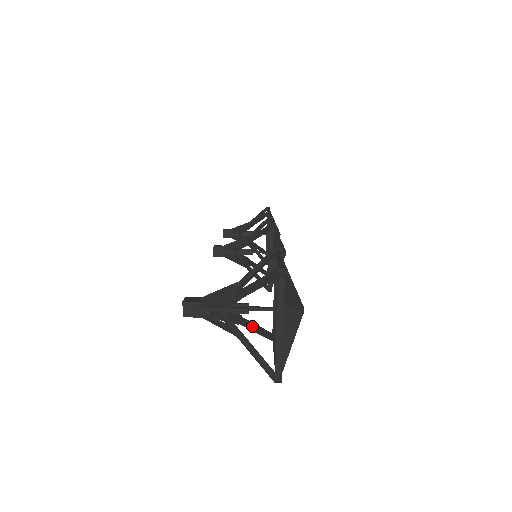
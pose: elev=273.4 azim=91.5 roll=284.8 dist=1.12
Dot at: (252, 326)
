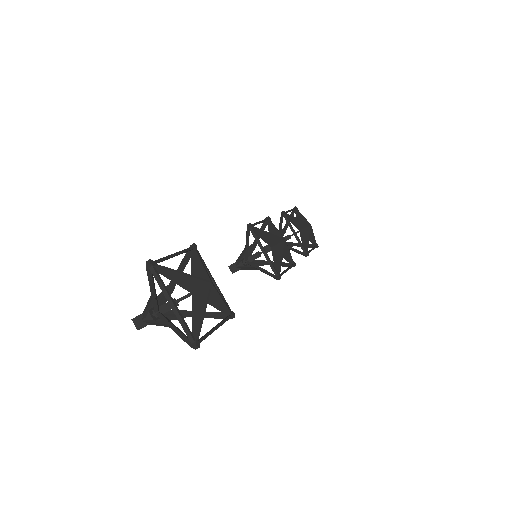
Dot at: occluded
